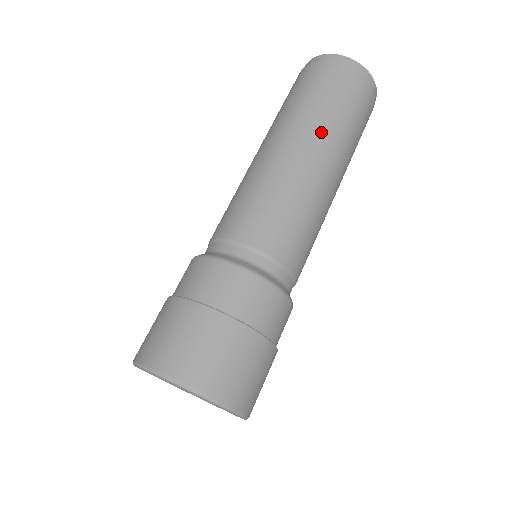
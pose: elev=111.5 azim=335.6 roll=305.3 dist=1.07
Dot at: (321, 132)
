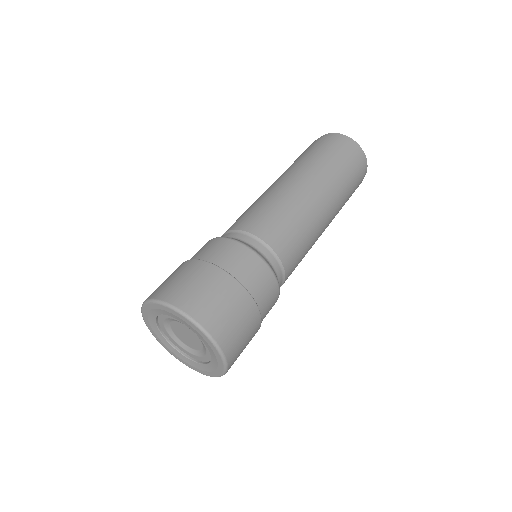
Dot at: (306, 169)
